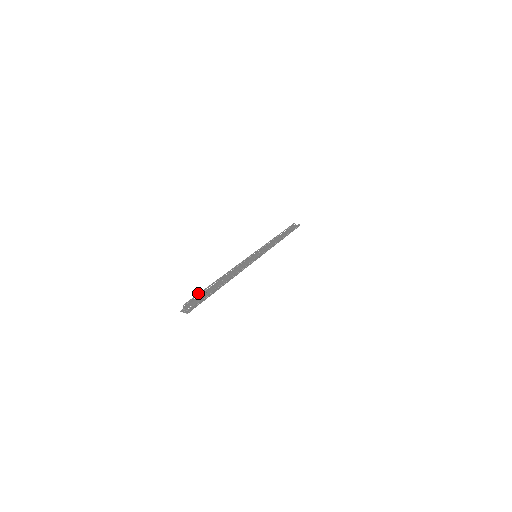
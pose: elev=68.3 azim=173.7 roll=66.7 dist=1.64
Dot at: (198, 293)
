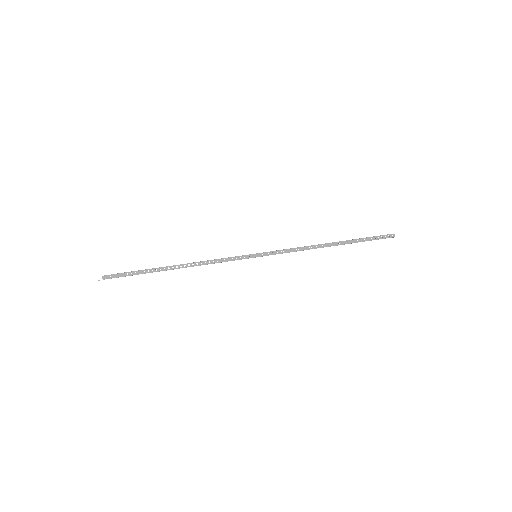
Dot at: occluded
